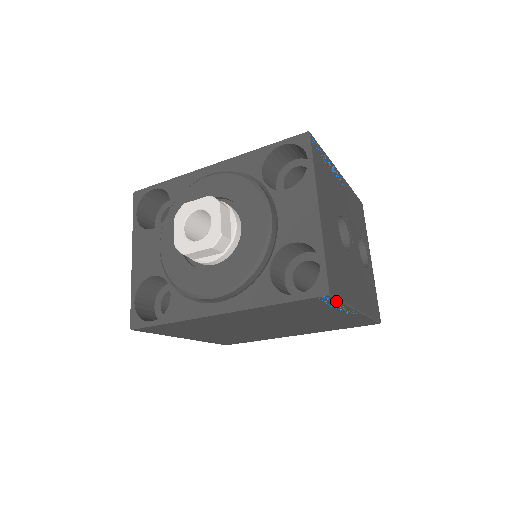
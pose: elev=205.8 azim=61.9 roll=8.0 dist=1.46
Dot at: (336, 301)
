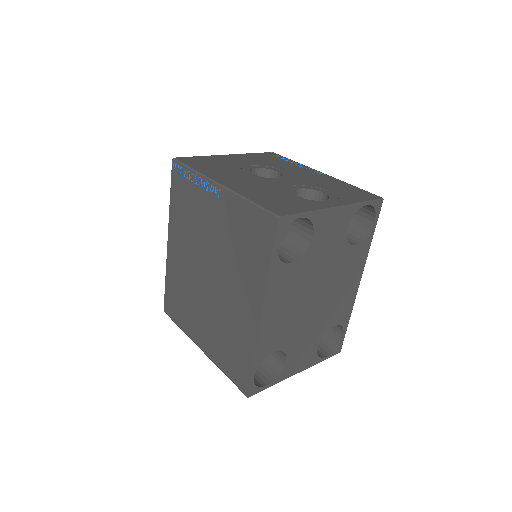
Dot at: (185, 168)
